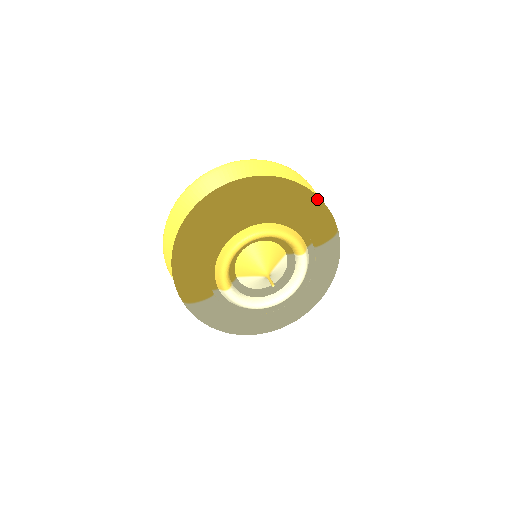
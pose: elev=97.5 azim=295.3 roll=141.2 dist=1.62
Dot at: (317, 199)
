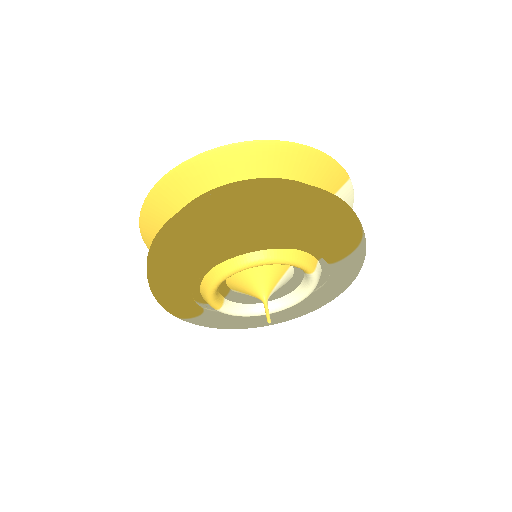
Dot at: (331, 214)
